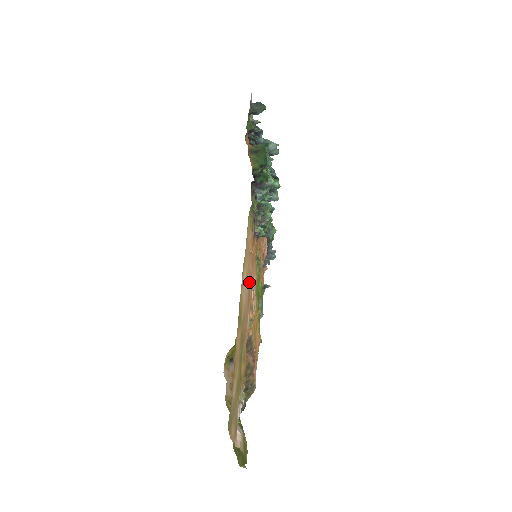
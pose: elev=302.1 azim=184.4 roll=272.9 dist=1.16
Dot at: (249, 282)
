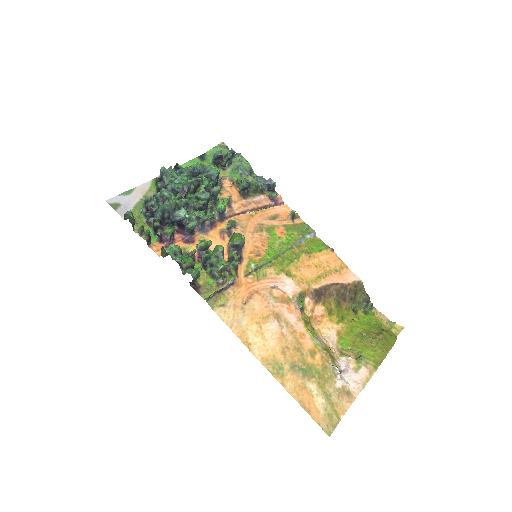
Dot at: (265, 312)
